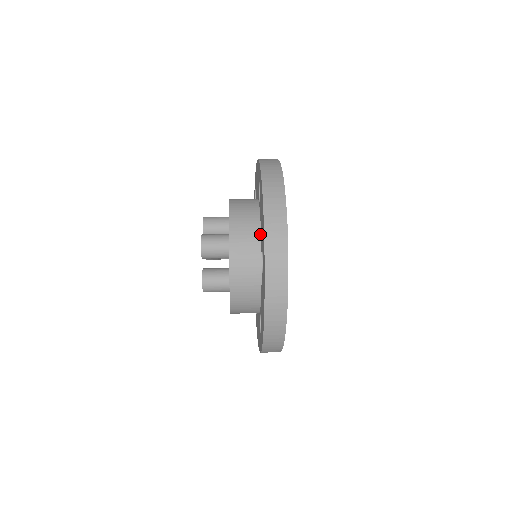
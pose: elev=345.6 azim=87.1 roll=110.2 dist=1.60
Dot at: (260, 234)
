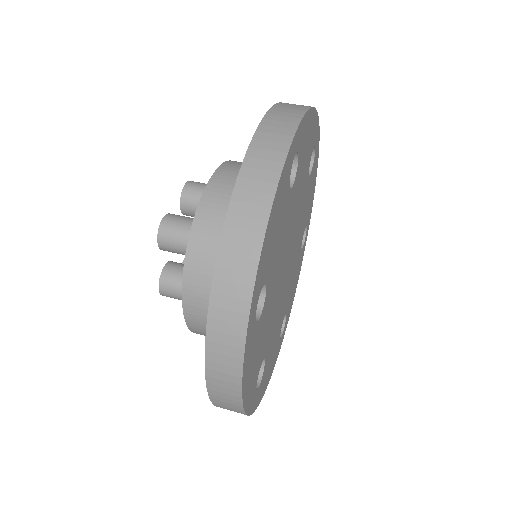
Dot at: occluded
